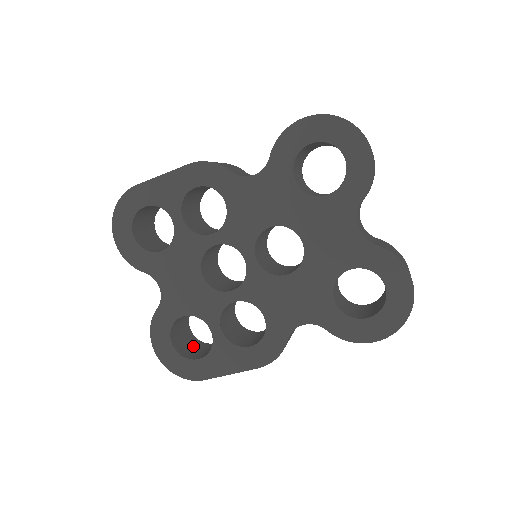
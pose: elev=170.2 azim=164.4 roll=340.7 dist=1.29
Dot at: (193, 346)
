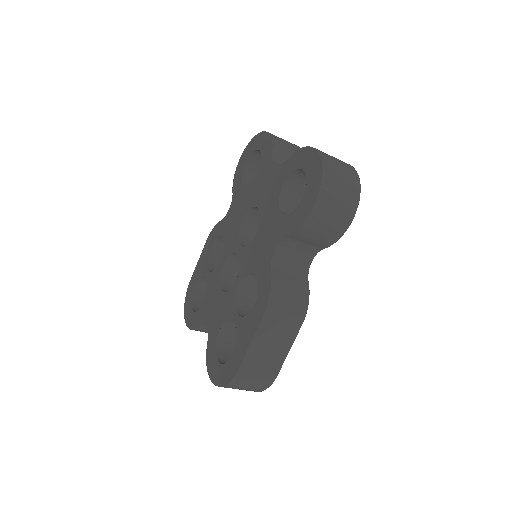
Dot at: occluded
